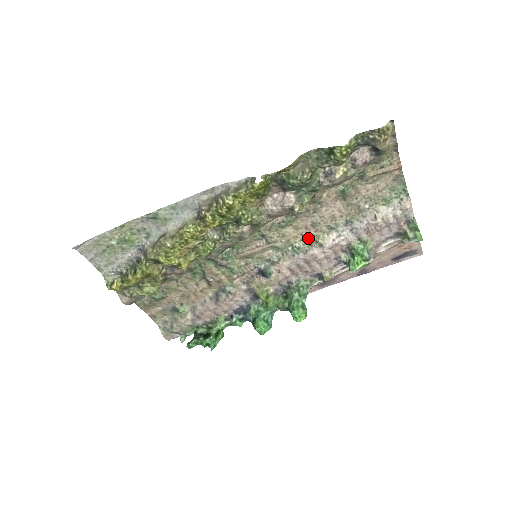
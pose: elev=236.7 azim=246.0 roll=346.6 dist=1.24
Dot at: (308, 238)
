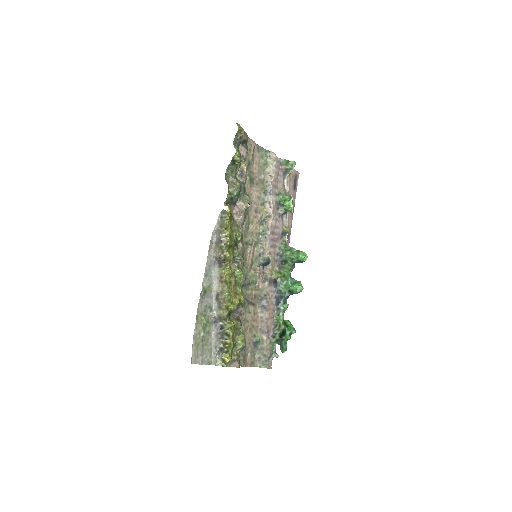
Dot at: (261, 221)
